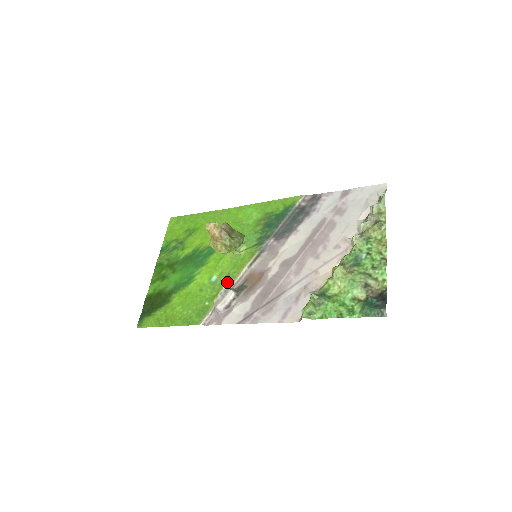
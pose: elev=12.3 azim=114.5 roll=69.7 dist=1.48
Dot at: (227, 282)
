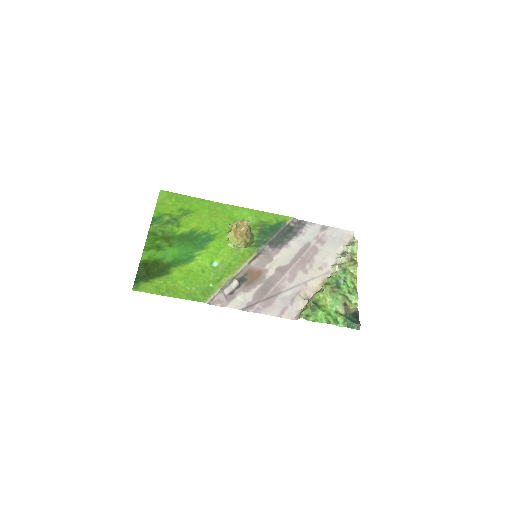
Dot at: (230, 271)
